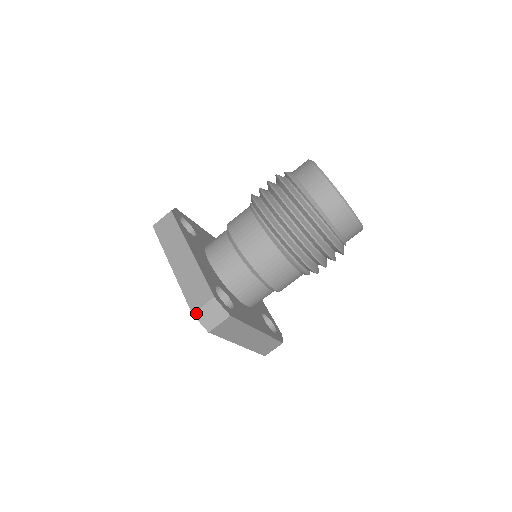
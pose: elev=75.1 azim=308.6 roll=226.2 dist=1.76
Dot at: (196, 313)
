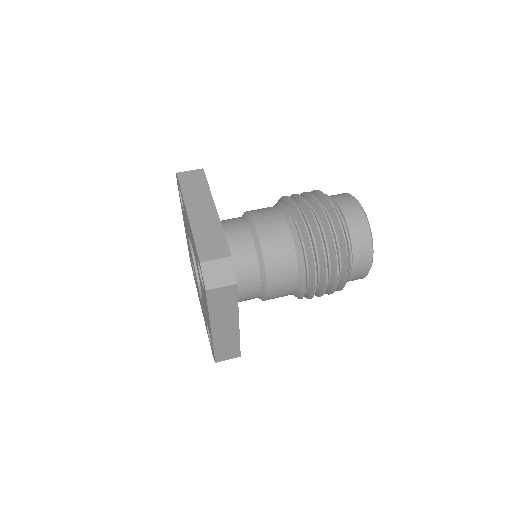
Dot at: occluded
